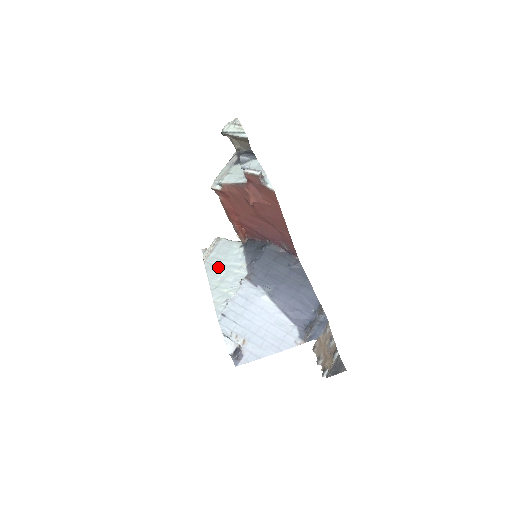
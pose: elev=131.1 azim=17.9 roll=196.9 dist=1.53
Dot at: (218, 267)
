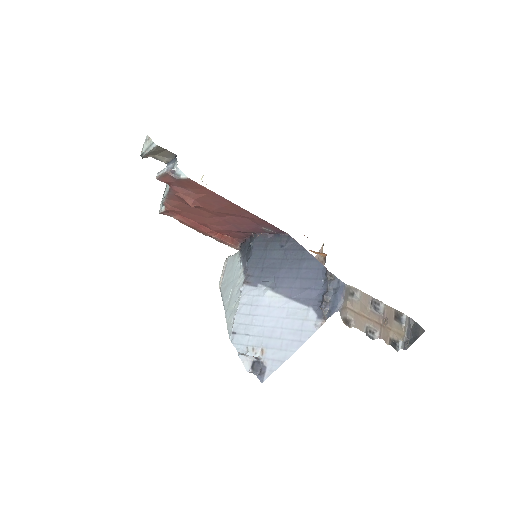
Dot at: (227, 287)
